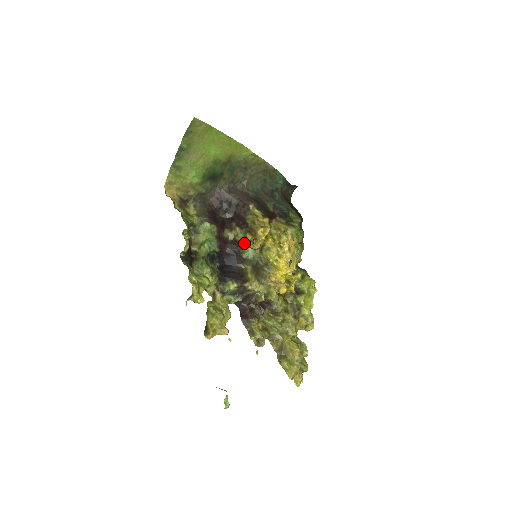
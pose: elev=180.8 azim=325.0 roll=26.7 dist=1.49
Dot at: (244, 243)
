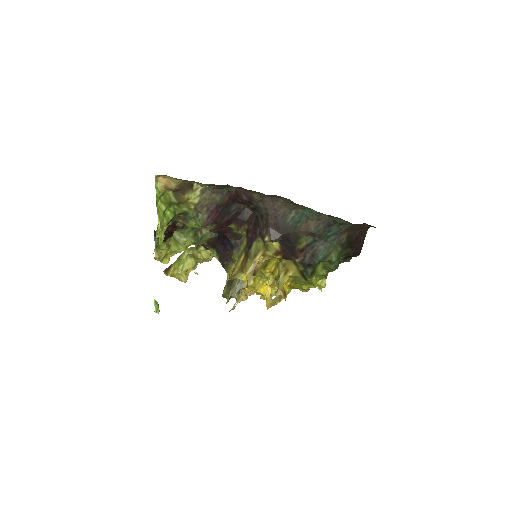
Dot at: (241, 250)
